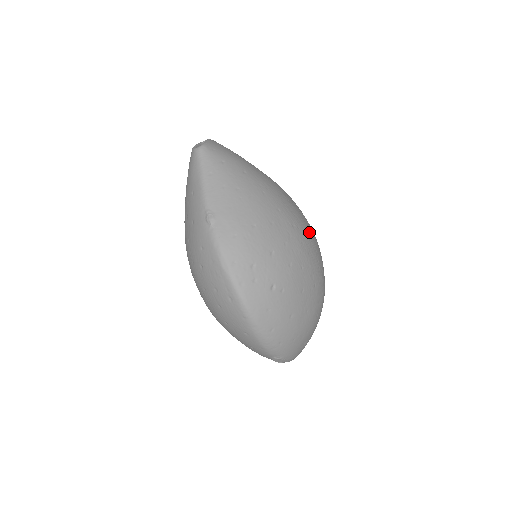
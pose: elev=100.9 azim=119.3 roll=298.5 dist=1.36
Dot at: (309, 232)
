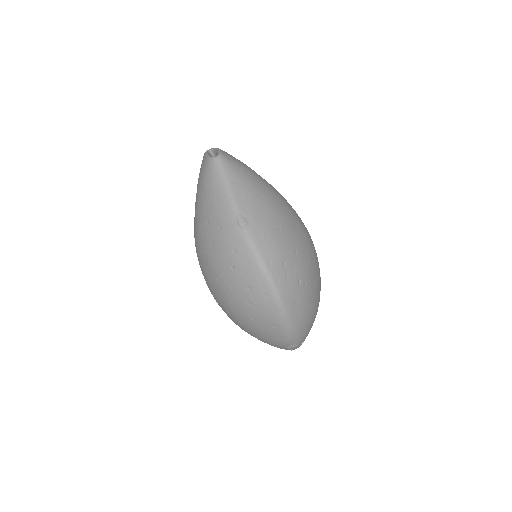
Dot at: occluded
